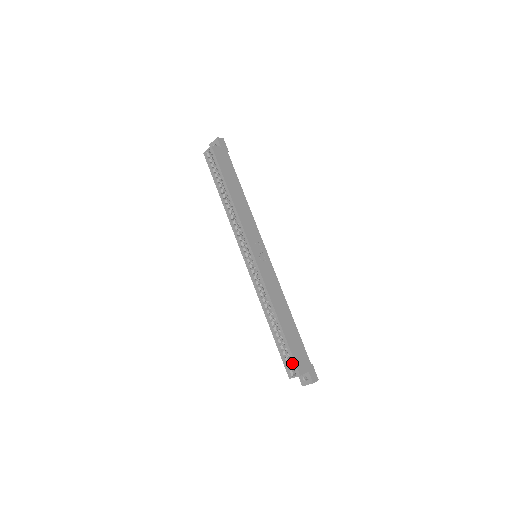
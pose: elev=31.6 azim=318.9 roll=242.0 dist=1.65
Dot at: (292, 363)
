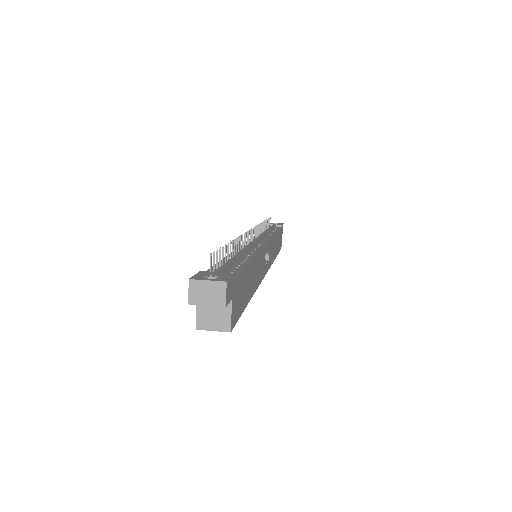
Dot at: occluded
